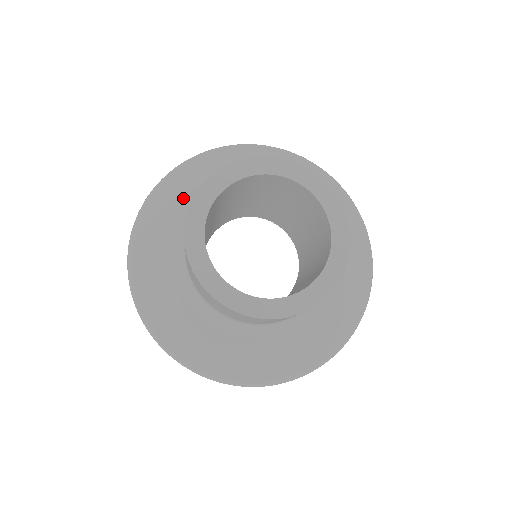
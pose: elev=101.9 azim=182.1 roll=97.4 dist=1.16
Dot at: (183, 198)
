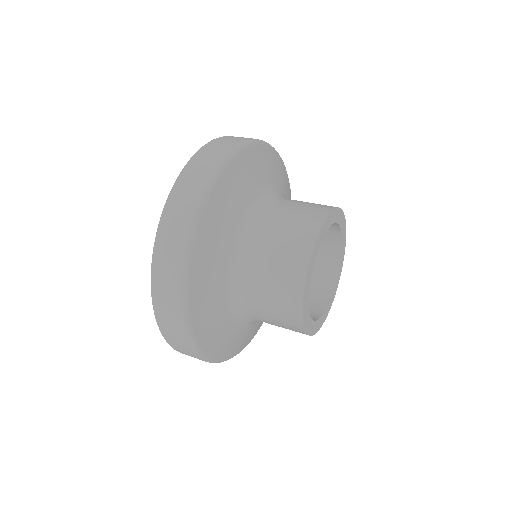
Dot at: (225, 232)
